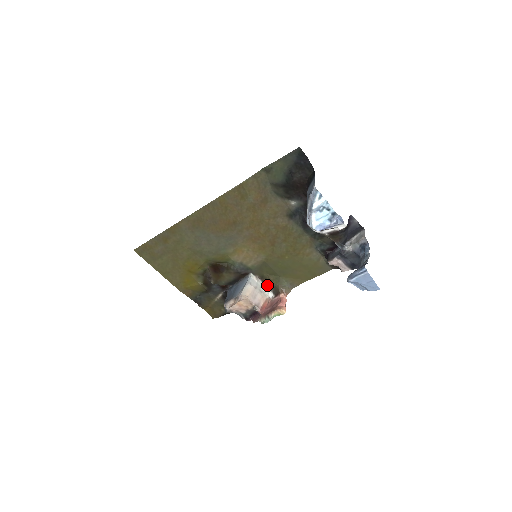
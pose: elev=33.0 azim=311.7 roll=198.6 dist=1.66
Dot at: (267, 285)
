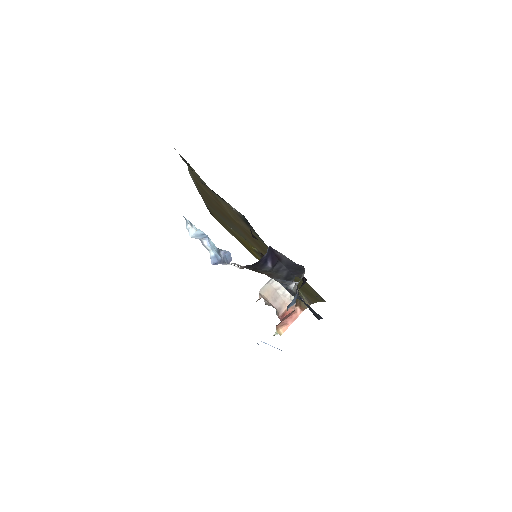
Dot at: occluded
